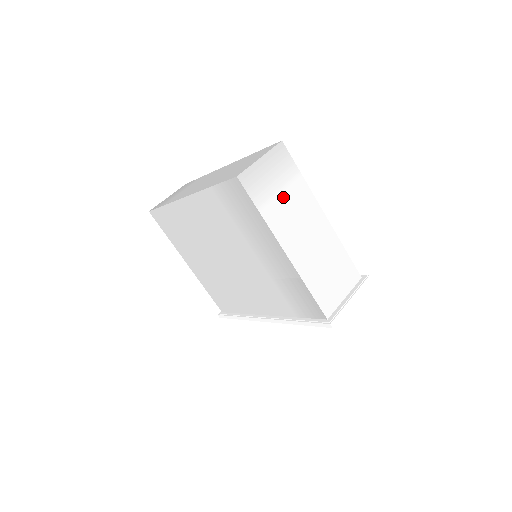
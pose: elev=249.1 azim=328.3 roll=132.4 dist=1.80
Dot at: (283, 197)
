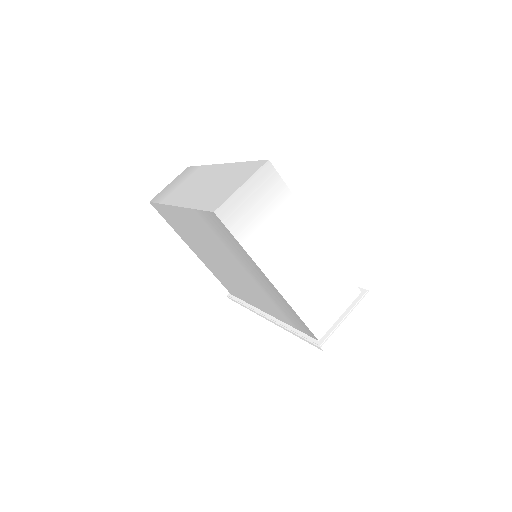
Dot at: (269, 224)
